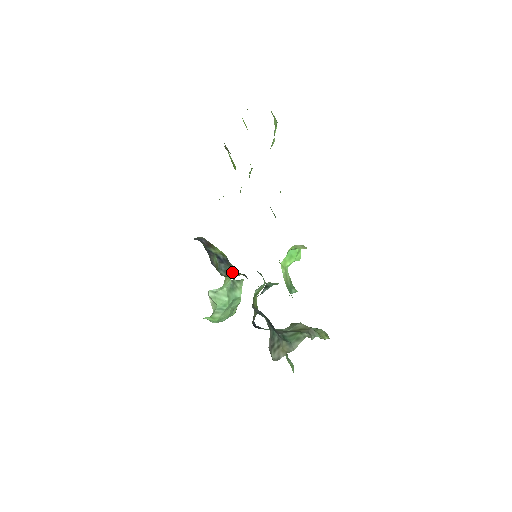
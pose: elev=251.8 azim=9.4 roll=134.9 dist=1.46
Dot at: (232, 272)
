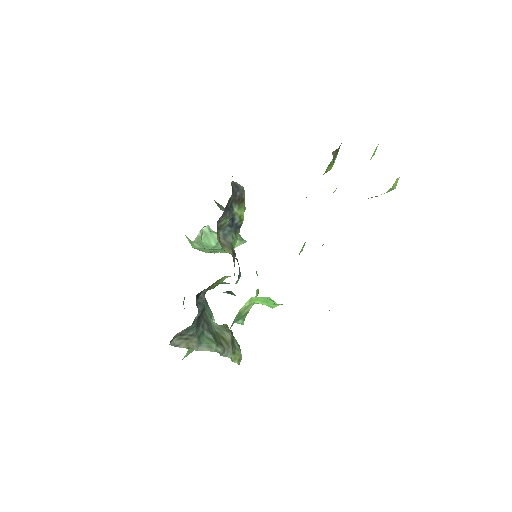
Dot at: (229, 242)
